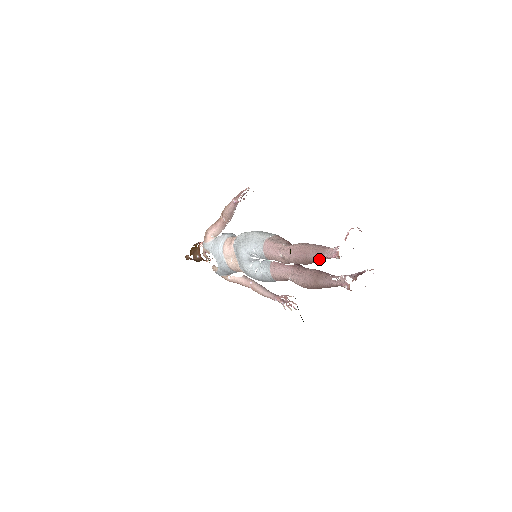
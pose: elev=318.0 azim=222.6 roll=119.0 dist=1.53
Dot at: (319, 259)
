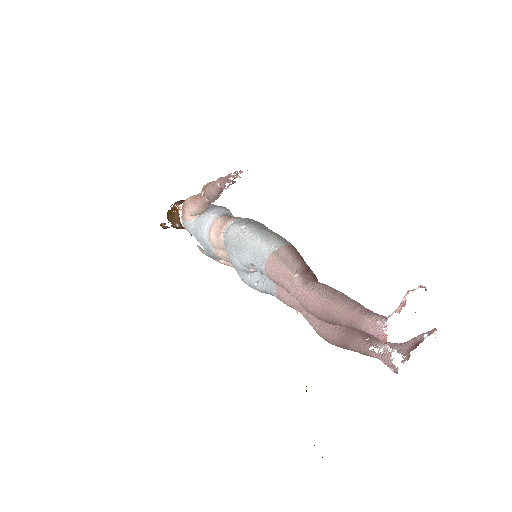
Dot at: occluded
